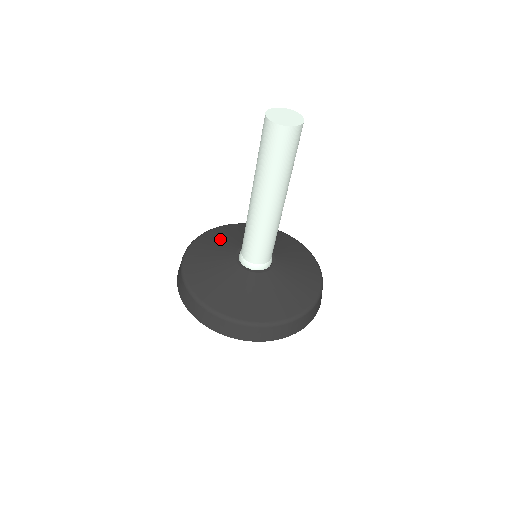
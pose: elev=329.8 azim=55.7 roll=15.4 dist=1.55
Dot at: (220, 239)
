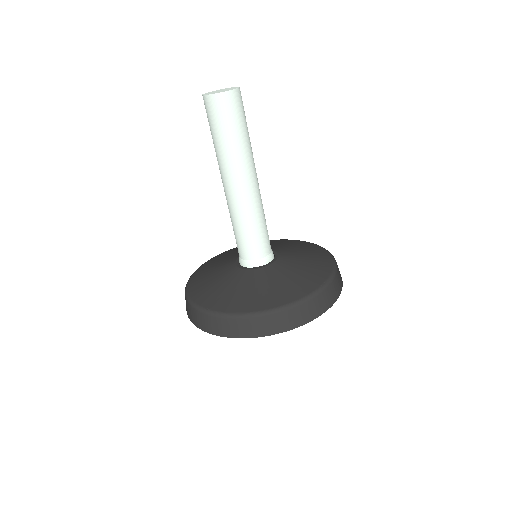
Dot at: occluded
